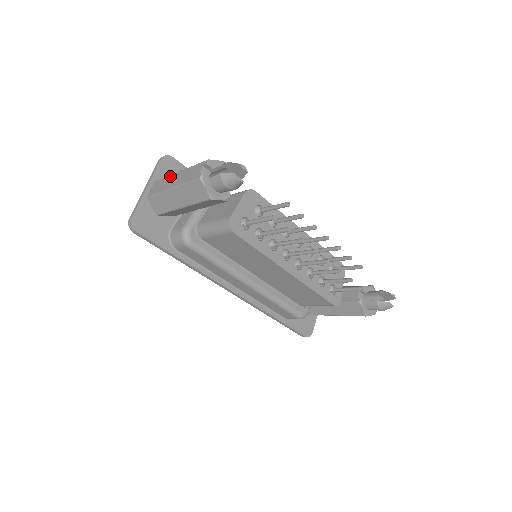
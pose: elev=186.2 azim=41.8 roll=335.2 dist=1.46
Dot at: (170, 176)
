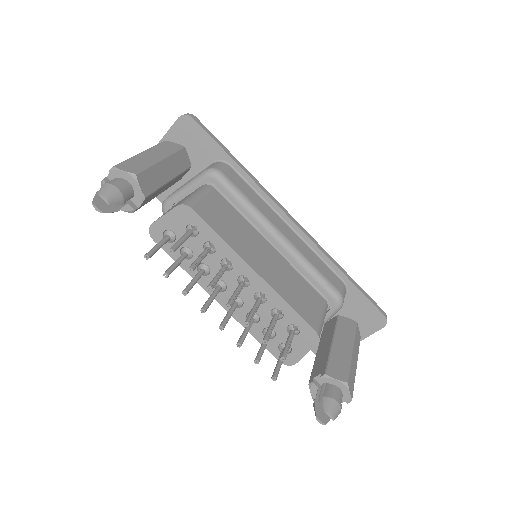
Dot at: (148, 150)
